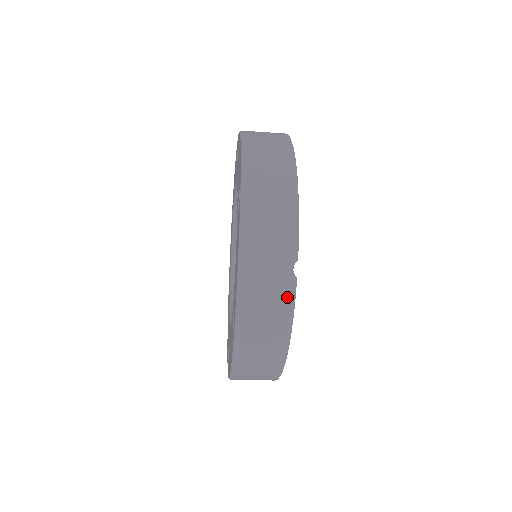
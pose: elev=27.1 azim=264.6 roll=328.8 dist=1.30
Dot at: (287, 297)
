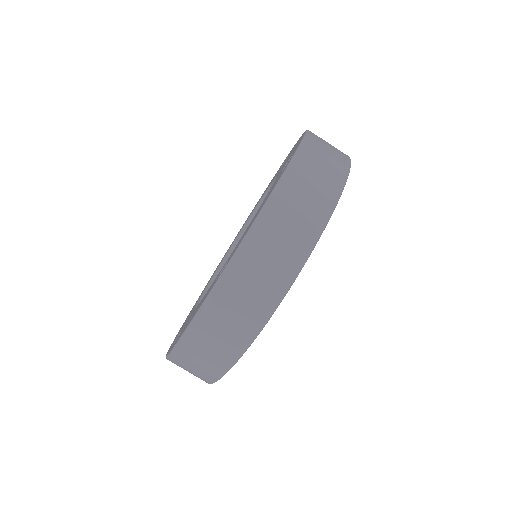
Dot at: (345, 155)
